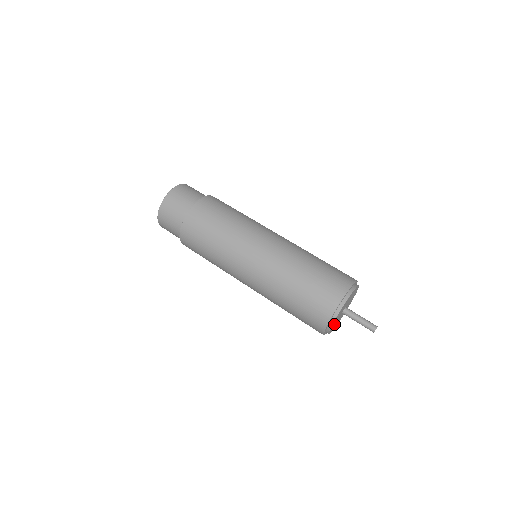
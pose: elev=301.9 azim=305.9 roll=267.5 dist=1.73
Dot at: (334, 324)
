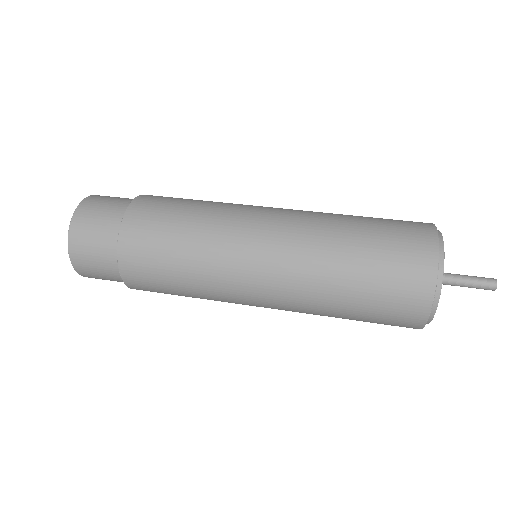
Dot at: occluded
